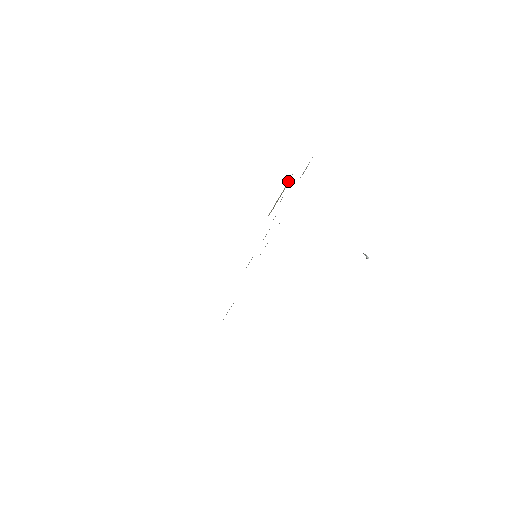
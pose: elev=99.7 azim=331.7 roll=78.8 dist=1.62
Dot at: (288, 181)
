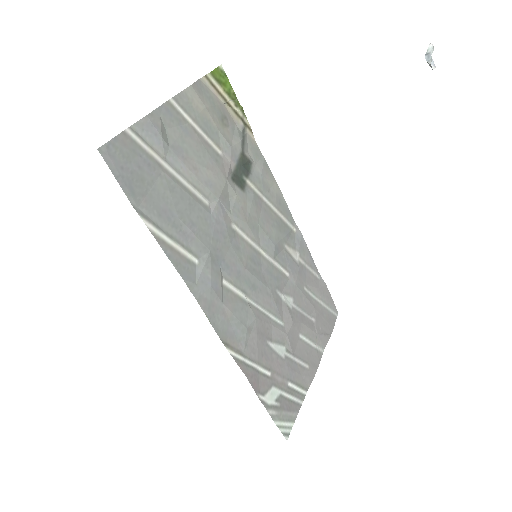
Dot at: (209, 89)
